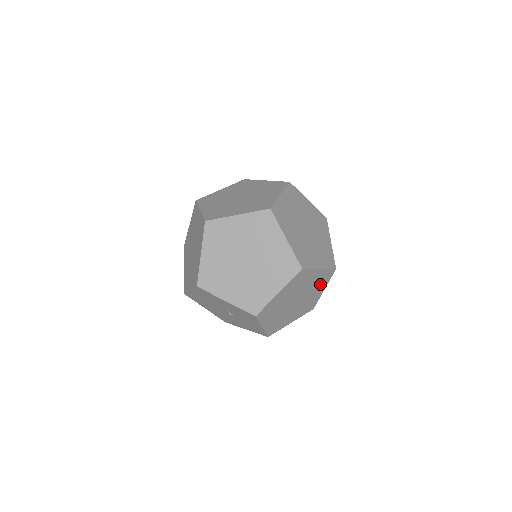
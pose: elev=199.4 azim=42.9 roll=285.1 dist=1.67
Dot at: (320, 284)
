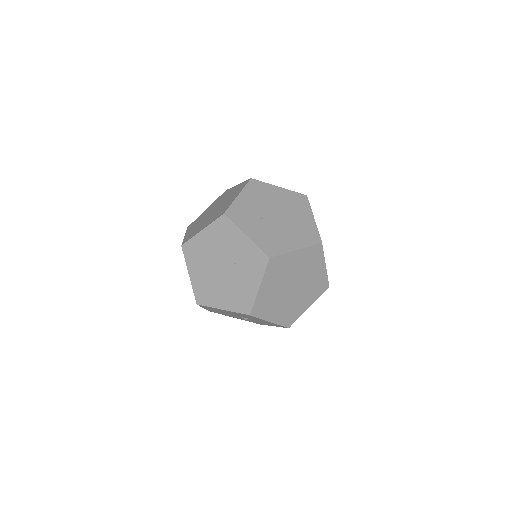
Dot at: occluded
